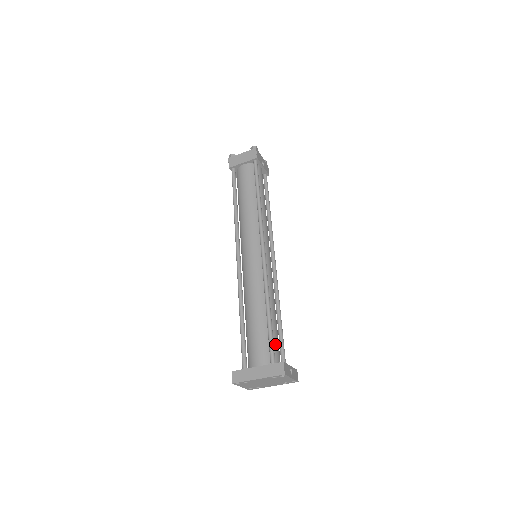
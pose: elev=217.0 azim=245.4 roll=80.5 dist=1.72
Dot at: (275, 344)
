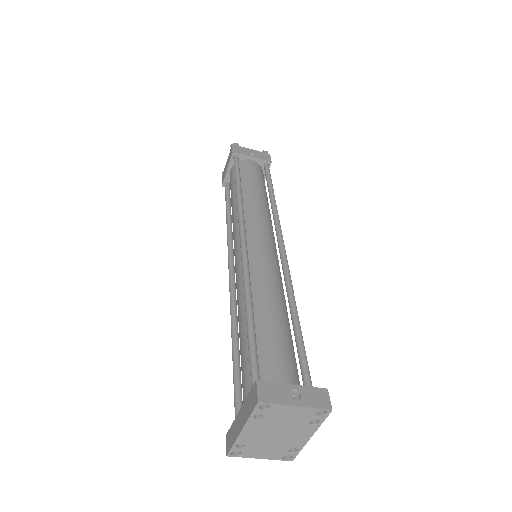
Dot at: (270, 360)
